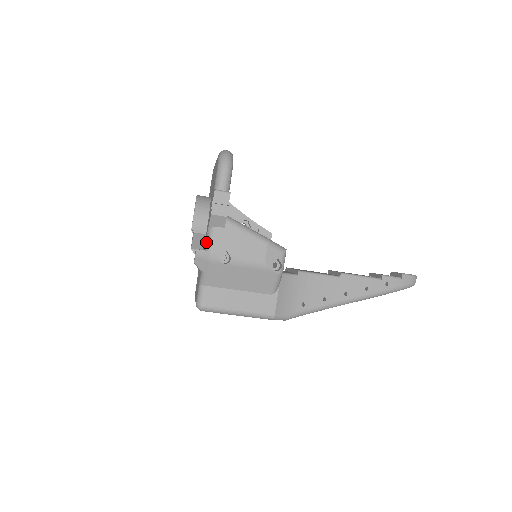
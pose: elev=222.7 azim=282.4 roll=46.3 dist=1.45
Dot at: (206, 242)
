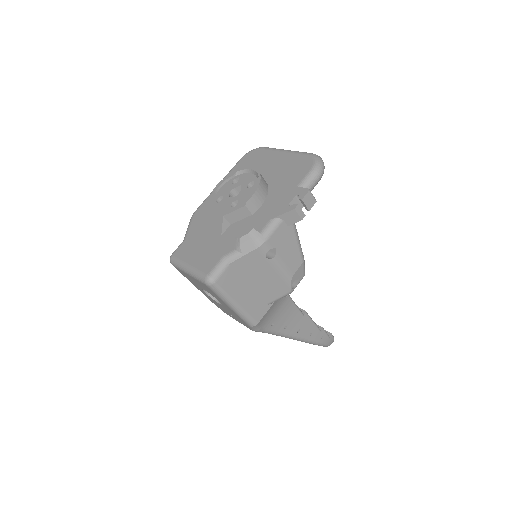
Dot at: (265, 227)
